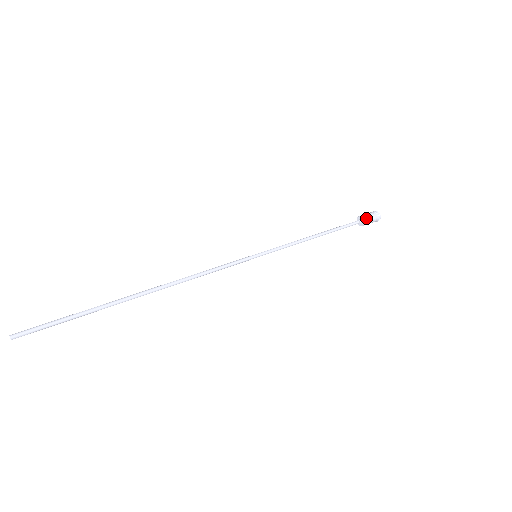
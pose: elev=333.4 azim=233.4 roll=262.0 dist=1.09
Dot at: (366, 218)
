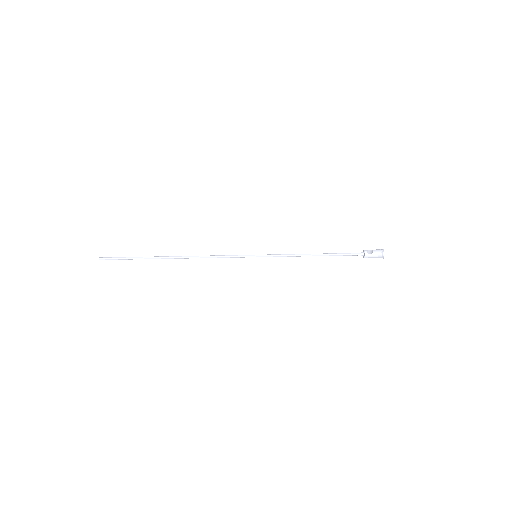
Dot at: (368, 254)
